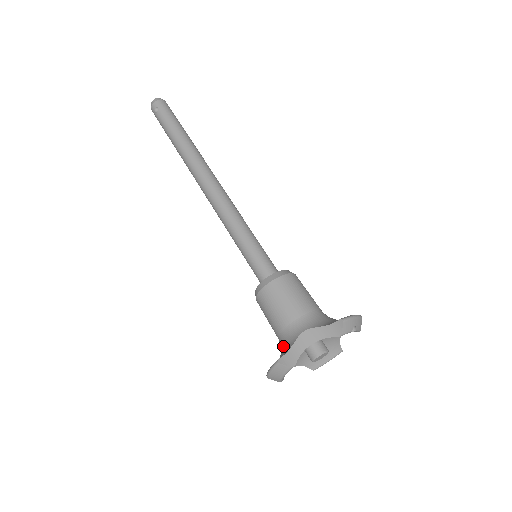
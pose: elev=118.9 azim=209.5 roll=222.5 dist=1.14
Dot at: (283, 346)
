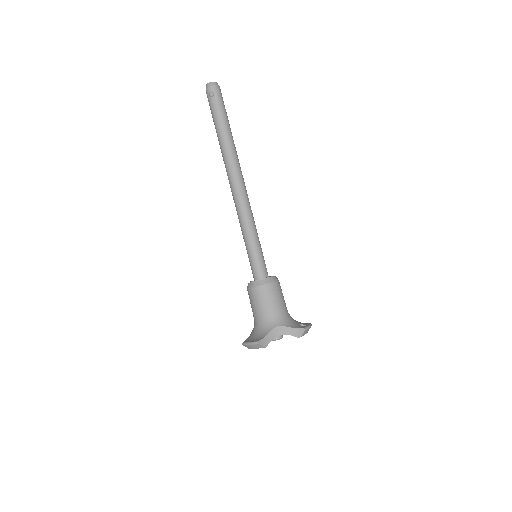
Dot at: (259, 329)
